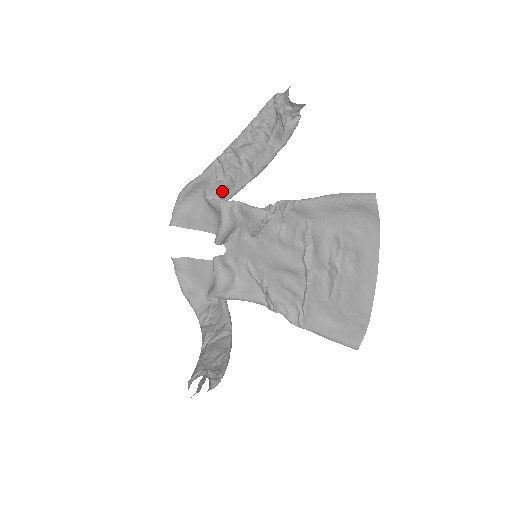
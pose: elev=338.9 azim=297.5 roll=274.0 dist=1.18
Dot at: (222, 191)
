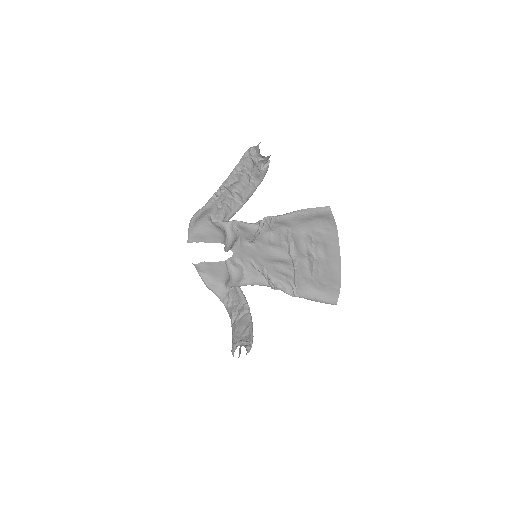
Dot at: (222, 214)
